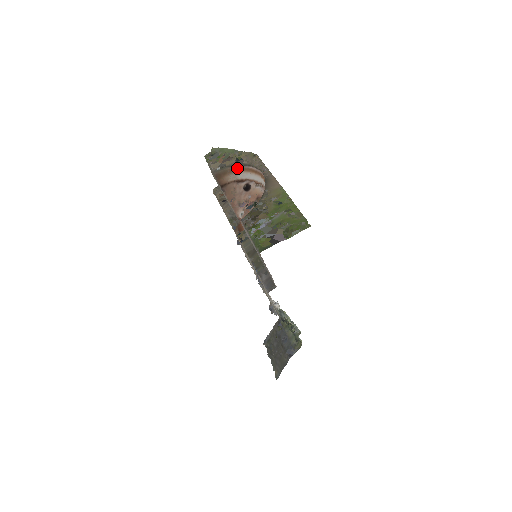
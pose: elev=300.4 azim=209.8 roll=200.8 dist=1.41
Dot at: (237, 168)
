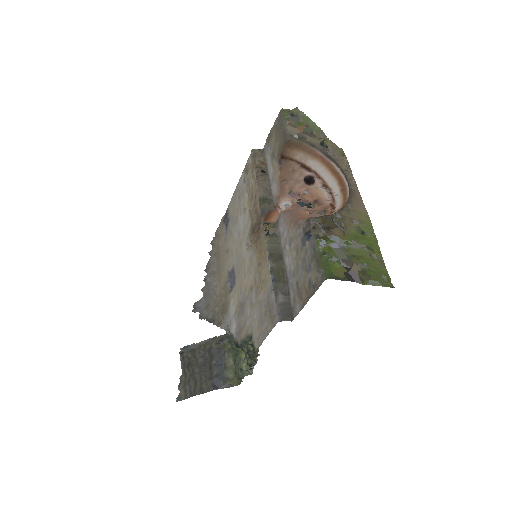
Dot at: (316, 152)
